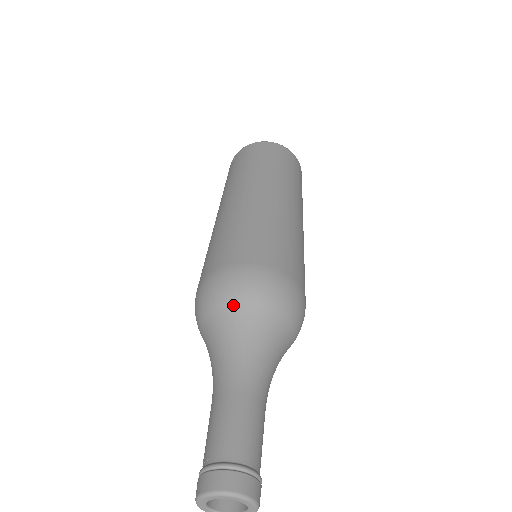
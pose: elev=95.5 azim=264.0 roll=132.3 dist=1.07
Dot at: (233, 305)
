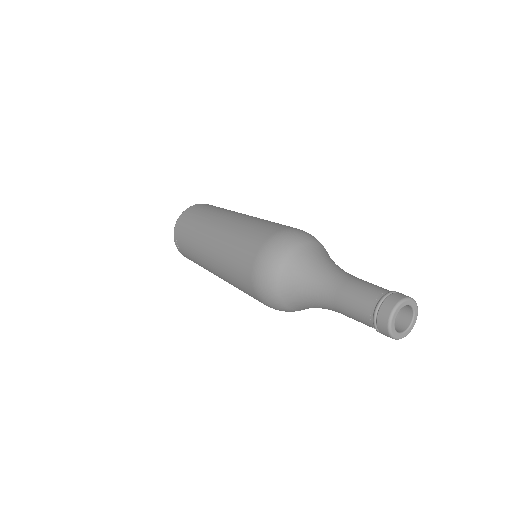
Dot at: (284, 264)
